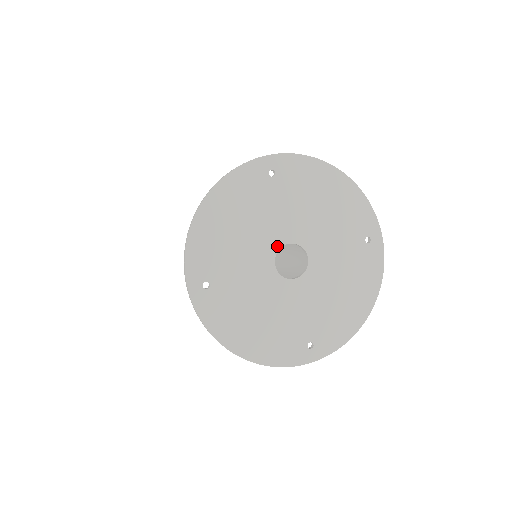
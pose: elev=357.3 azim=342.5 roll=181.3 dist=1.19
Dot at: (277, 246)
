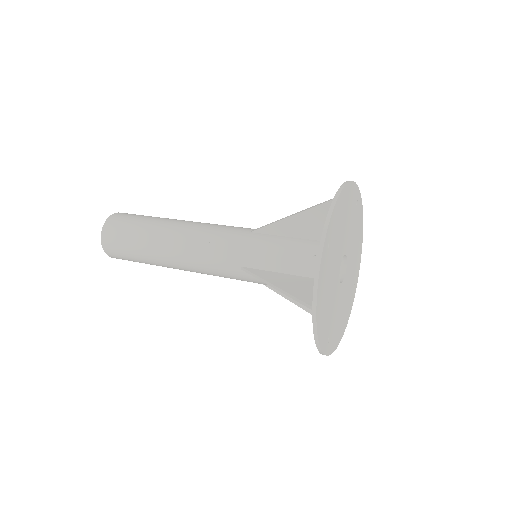
Dot at: occluded
